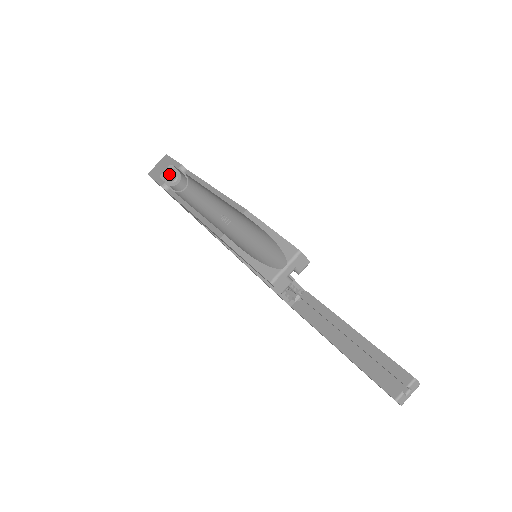
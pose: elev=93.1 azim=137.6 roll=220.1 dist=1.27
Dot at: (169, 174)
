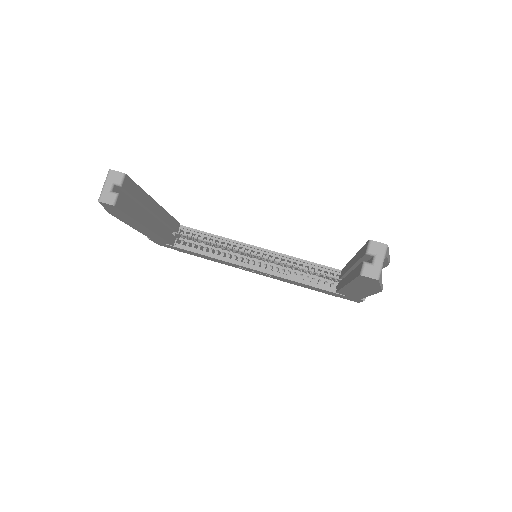
Dot at: occluded
